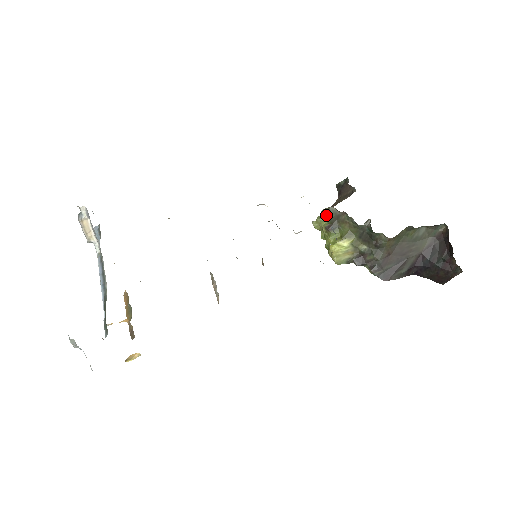
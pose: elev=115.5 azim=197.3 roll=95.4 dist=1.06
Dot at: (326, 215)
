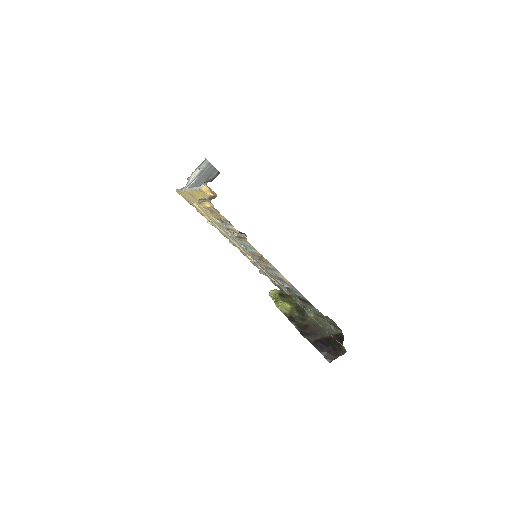
Dot at: (280, 290)
